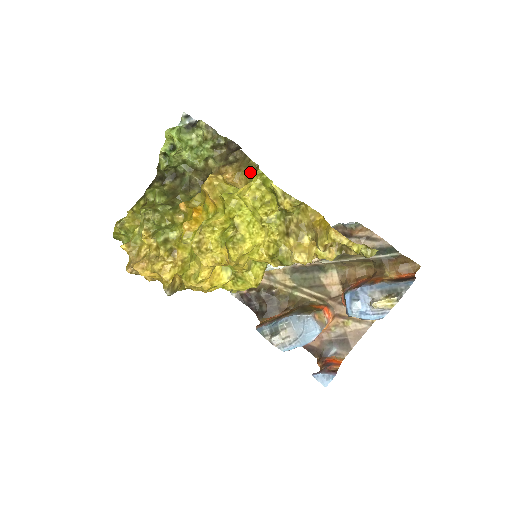
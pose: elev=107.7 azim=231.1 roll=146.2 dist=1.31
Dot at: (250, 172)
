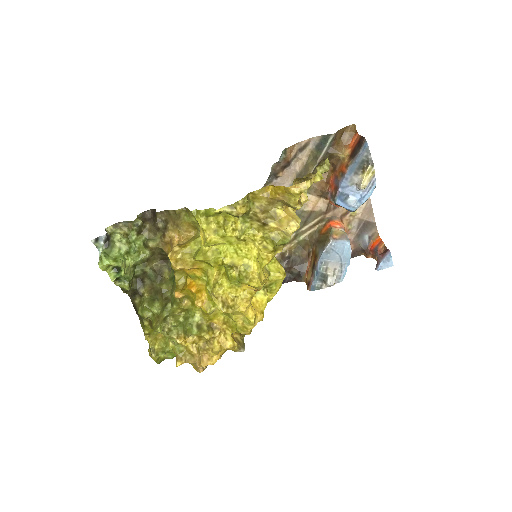
Dot at: (186, 219)
